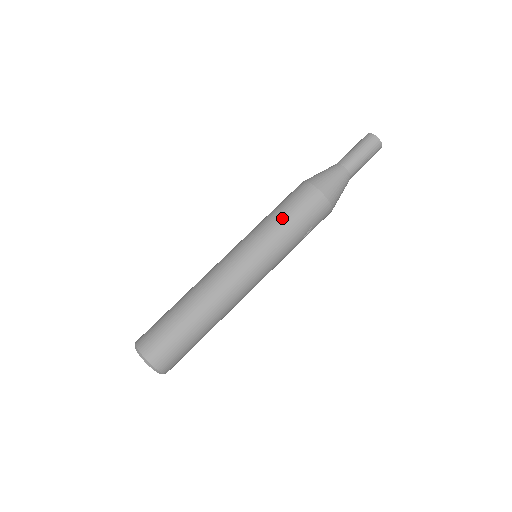
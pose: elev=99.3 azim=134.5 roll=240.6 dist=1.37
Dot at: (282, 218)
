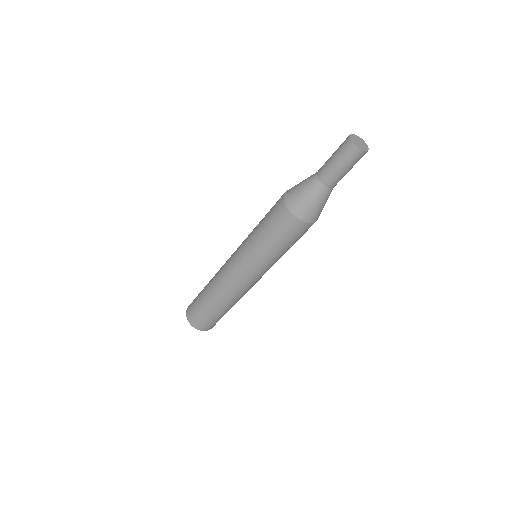
Dot at: (268, 243)
